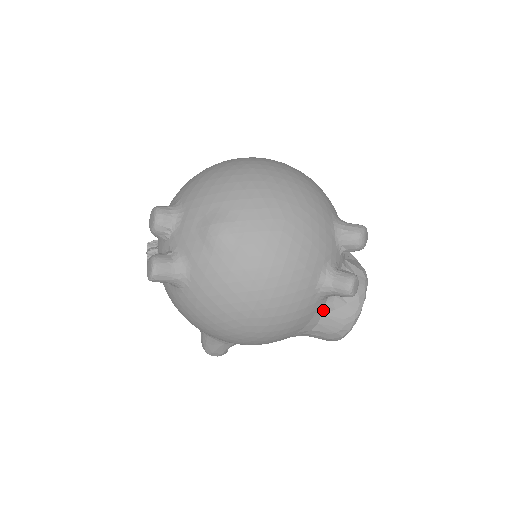
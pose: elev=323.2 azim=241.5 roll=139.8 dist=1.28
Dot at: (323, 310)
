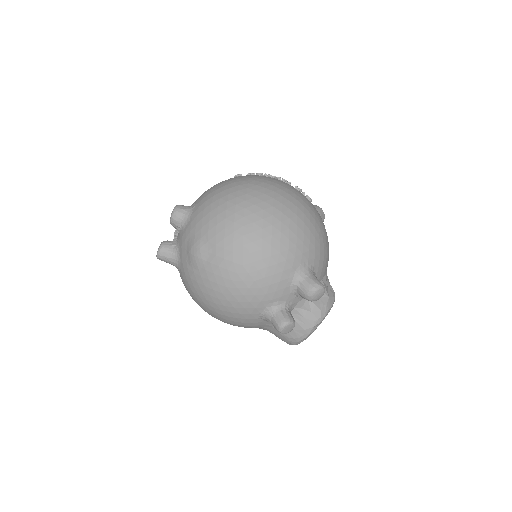
Dot at: occluded
